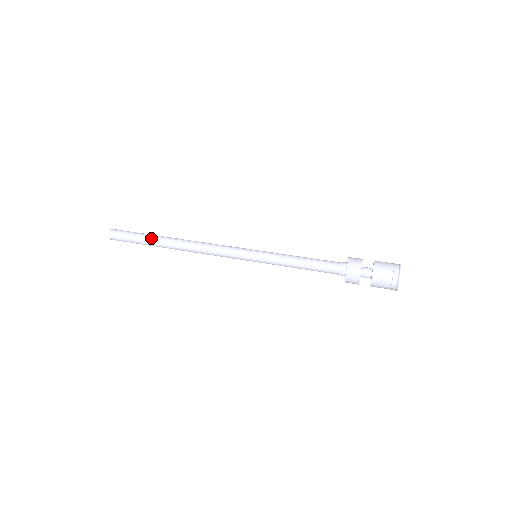
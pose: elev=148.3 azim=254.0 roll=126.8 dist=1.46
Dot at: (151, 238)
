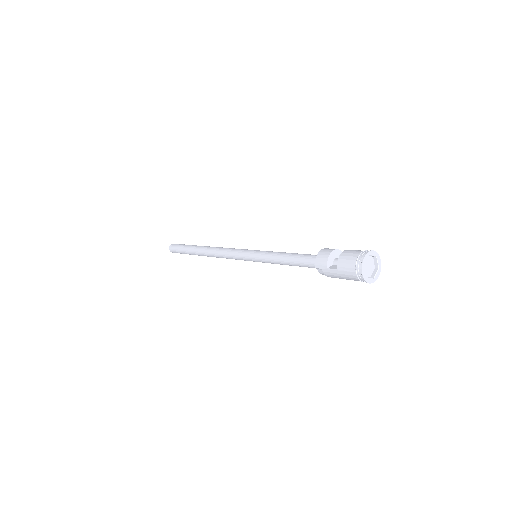
Dot at: (194, 245)
